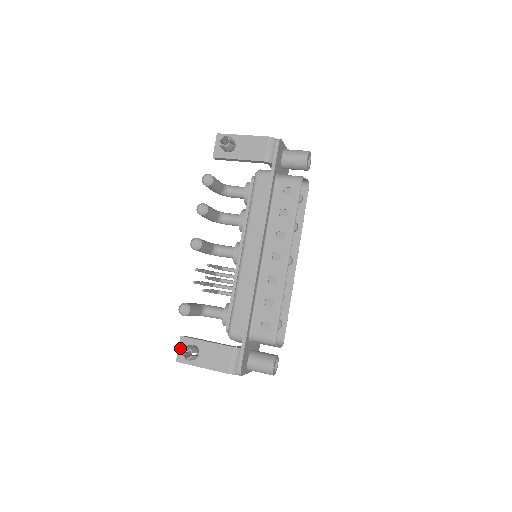
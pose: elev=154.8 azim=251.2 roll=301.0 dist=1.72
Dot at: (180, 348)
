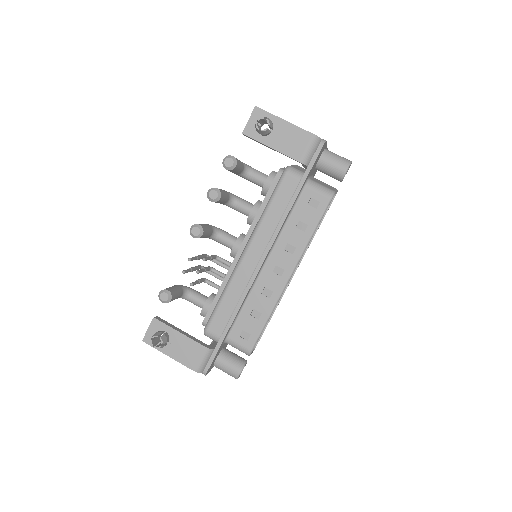
Dot at: (150, 329)
